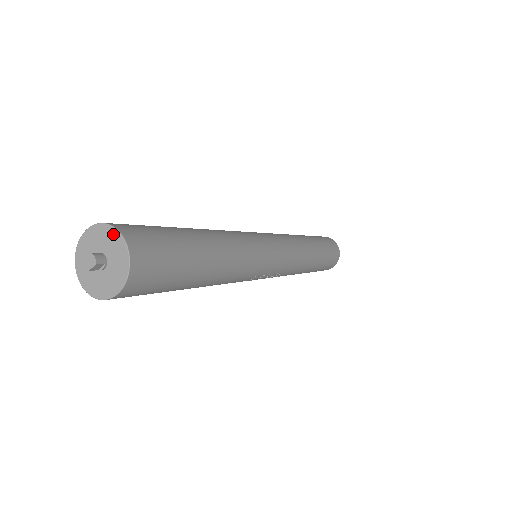
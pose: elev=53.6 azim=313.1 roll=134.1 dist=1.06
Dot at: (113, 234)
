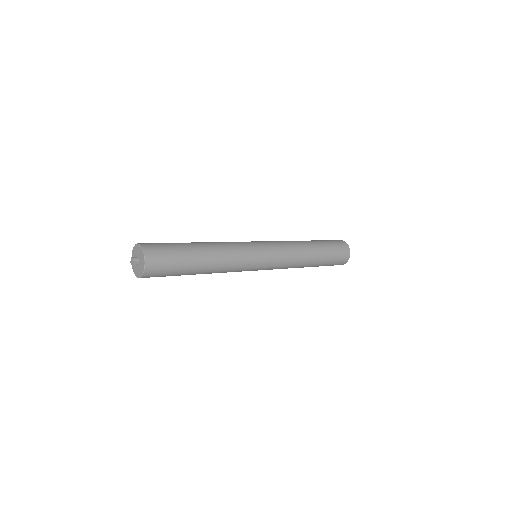
Dot at: (139, 247)
